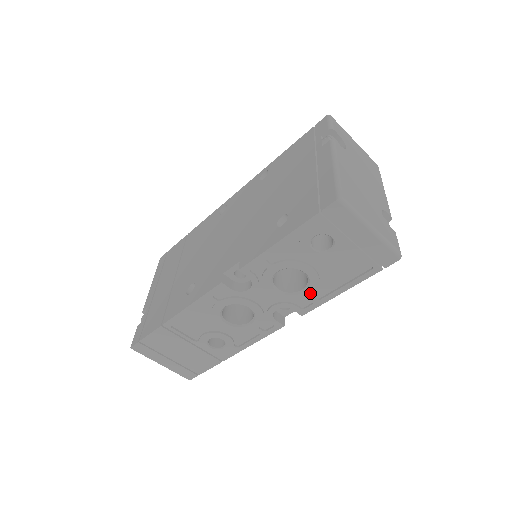
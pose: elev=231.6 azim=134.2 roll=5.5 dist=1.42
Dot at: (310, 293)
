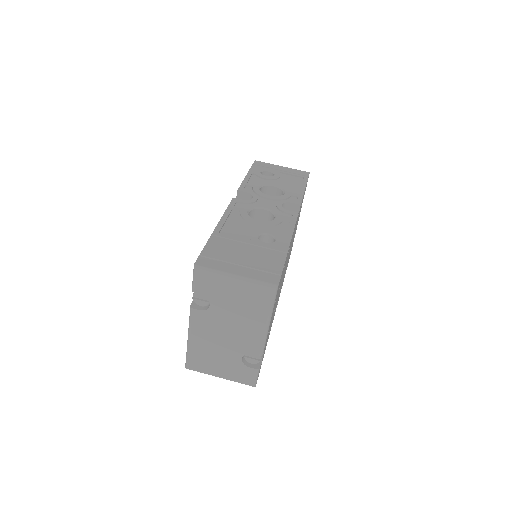
Dot at: (289, 193)
